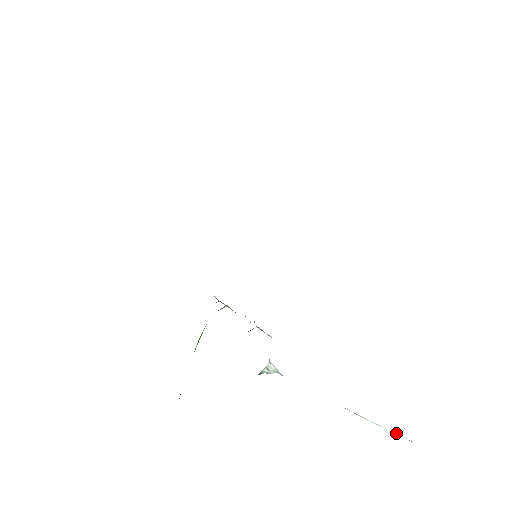
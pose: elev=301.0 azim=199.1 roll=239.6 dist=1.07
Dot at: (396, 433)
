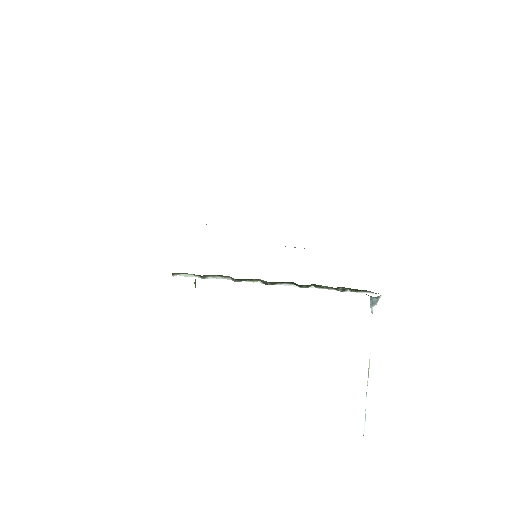
Dot at: occluded
